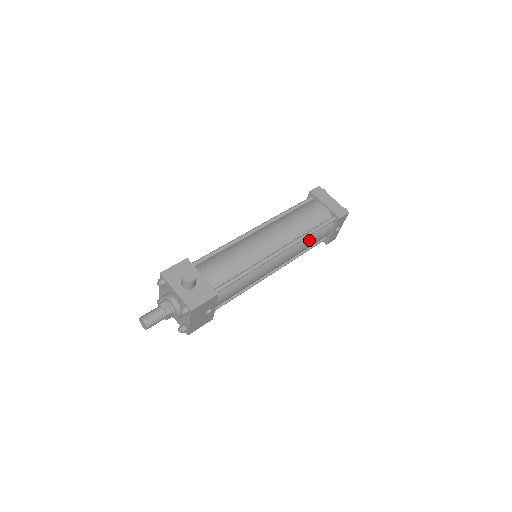
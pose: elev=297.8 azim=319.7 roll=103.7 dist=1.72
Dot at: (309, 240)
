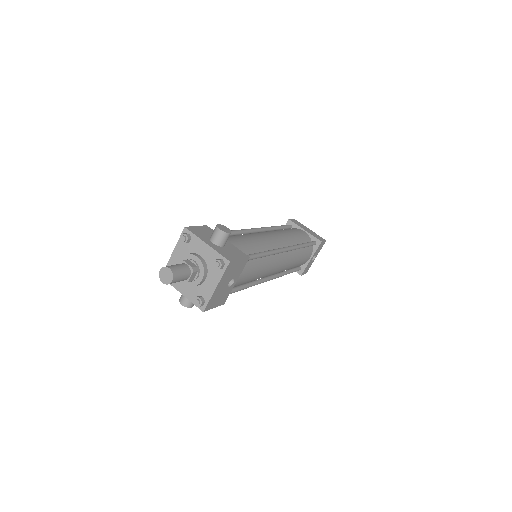
Dot at: (299, 254)
